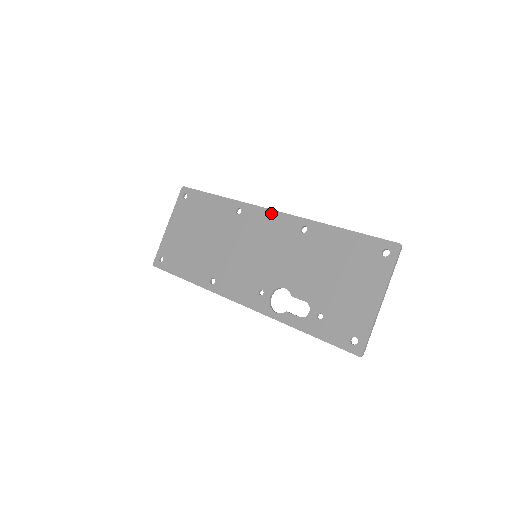
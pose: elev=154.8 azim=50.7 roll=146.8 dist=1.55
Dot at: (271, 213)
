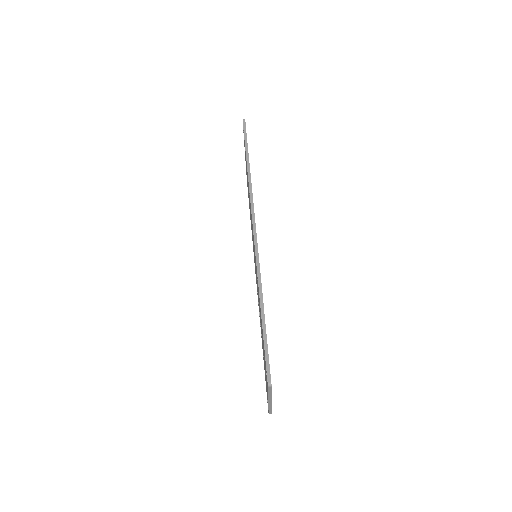
Dot at: occluded
